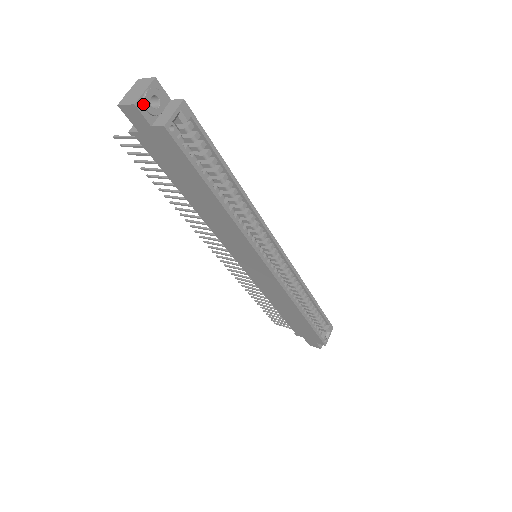
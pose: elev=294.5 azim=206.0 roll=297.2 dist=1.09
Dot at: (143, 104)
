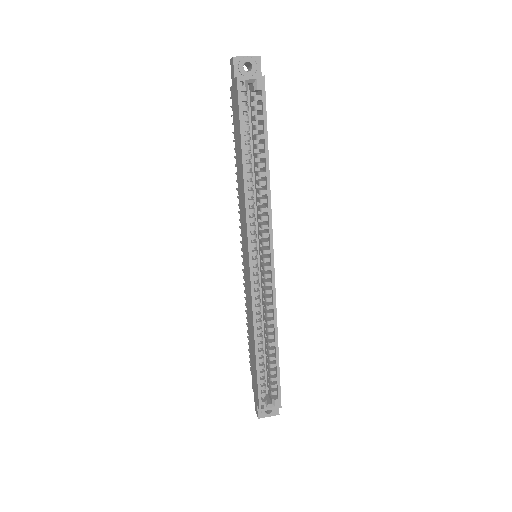
Dot at: (239, 62)
